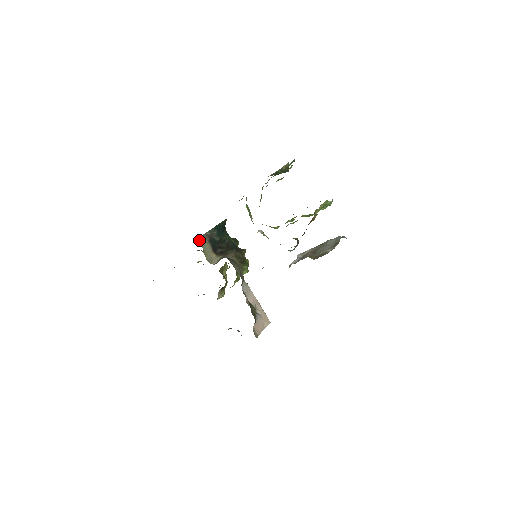
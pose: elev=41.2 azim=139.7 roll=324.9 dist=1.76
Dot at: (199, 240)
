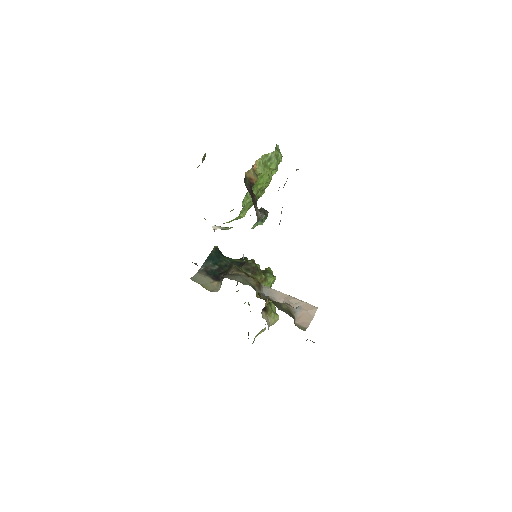
Dot at: (193, 279)
